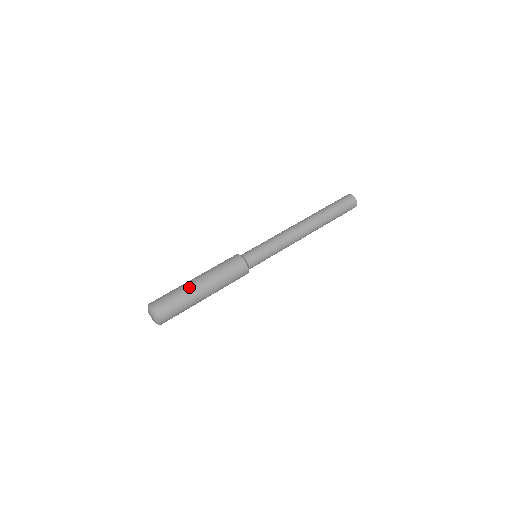
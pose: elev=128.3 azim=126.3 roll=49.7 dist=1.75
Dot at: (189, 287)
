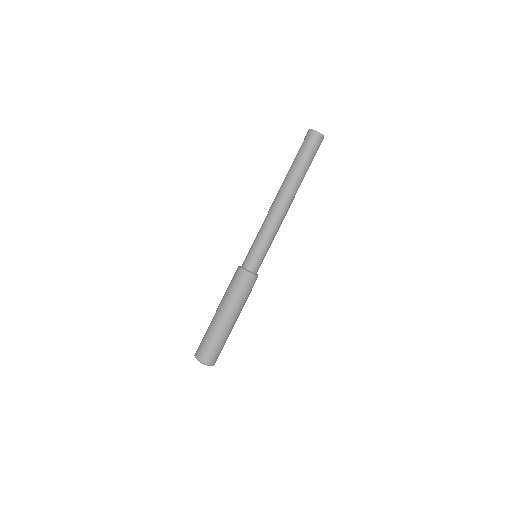
Dot at: (213, 323)
